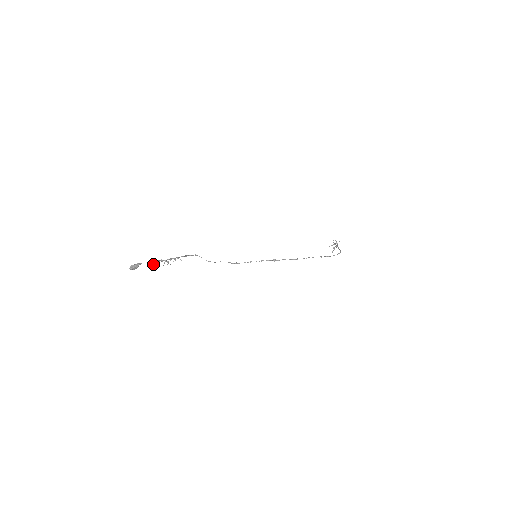
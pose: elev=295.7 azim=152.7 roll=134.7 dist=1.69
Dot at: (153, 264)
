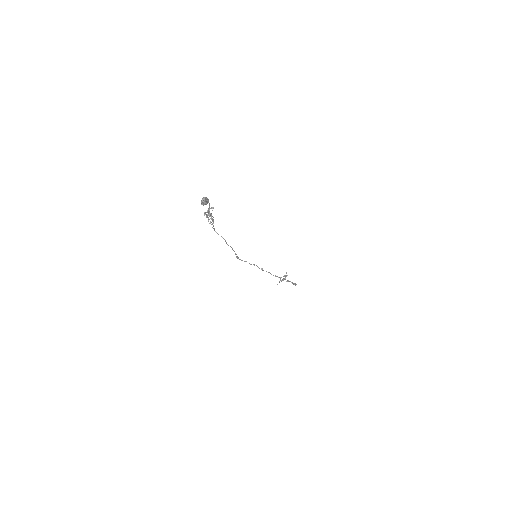
Dot at: (209, 211)
